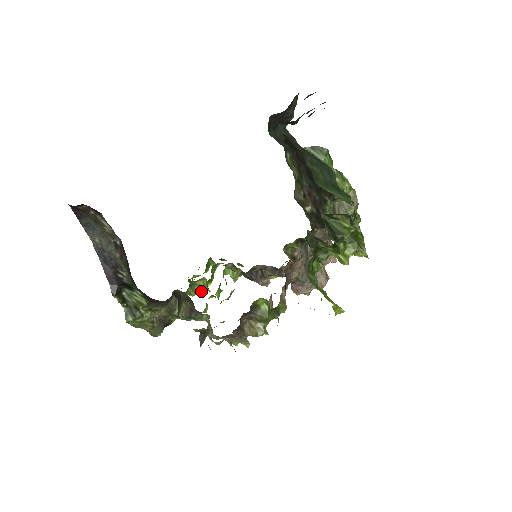
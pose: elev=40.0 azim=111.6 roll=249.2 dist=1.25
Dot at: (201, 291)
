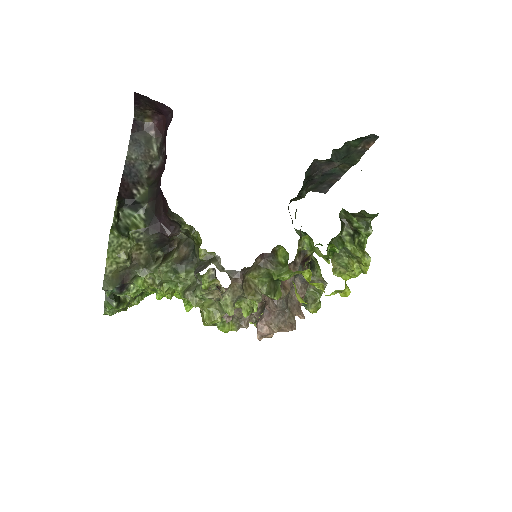
Dot at: (162, 291)
